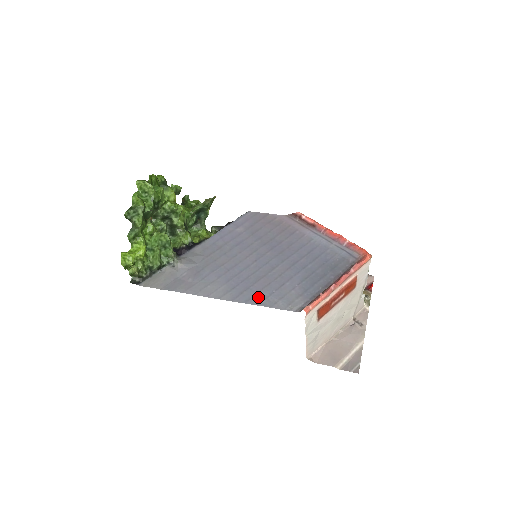
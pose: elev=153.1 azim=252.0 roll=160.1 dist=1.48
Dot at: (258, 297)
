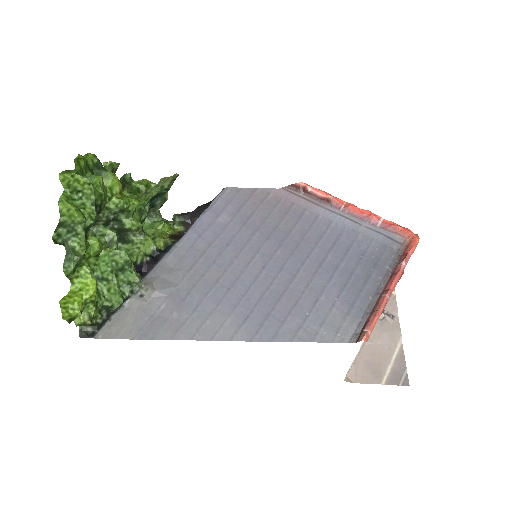
Dot at: (288, 328)
